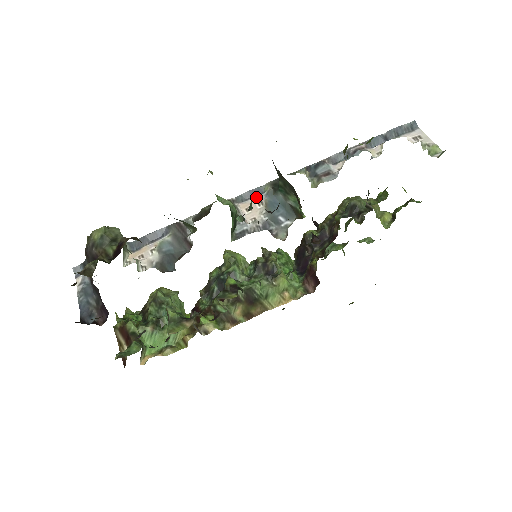
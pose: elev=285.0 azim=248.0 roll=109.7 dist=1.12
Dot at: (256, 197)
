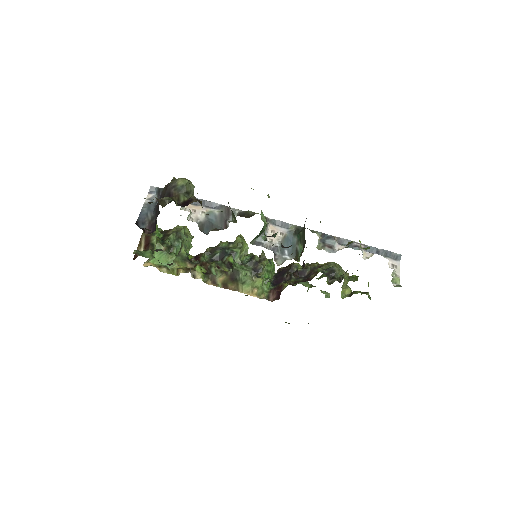
Dot at: (282, 228)
